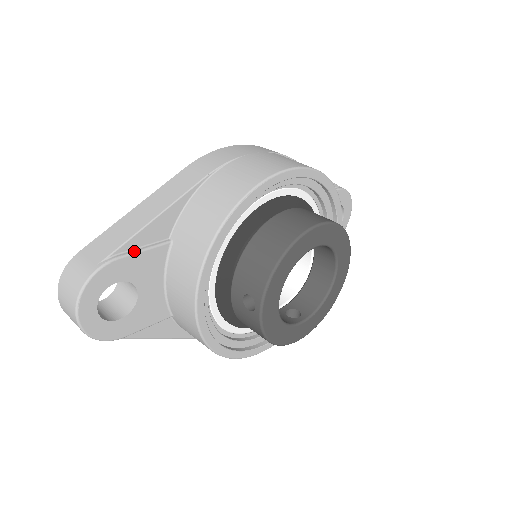
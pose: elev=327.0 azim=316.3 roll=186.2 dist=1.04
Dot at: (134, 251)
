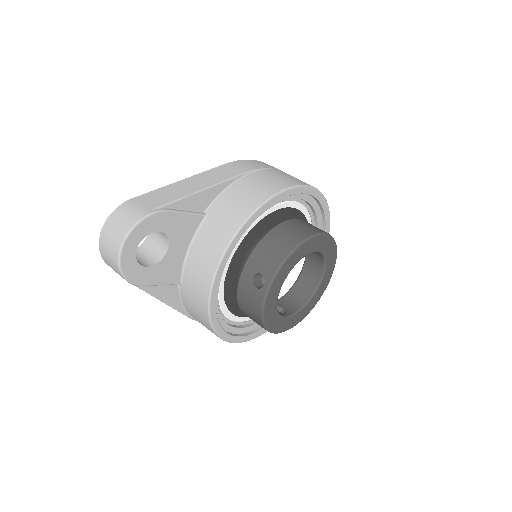
Dot at: (180, 210)
